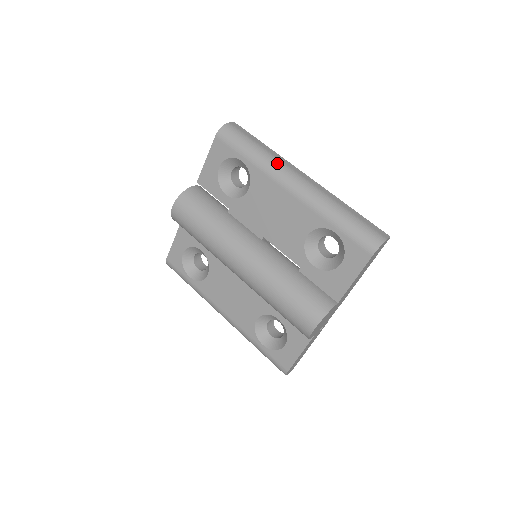
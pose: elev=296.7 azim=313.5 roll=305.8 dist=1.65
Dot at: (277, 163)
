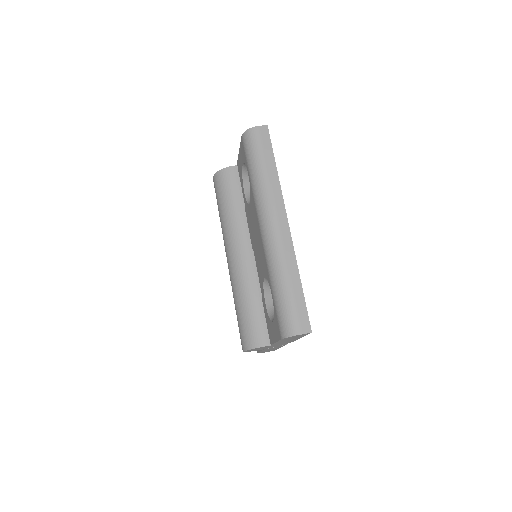
Dot at: (265, 197)
